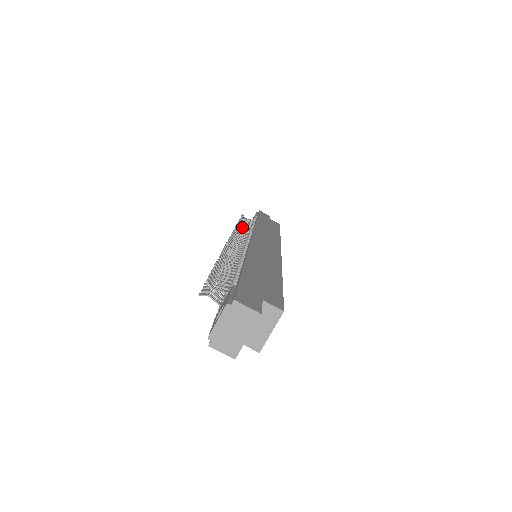
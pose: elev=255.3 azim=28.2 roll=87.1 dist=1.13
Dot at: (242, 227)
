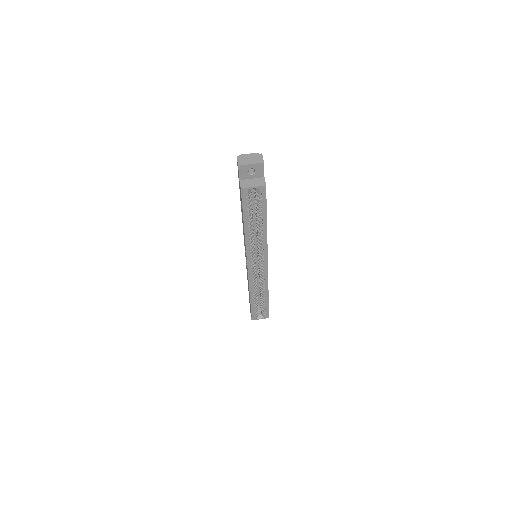
Dot at: occluded
